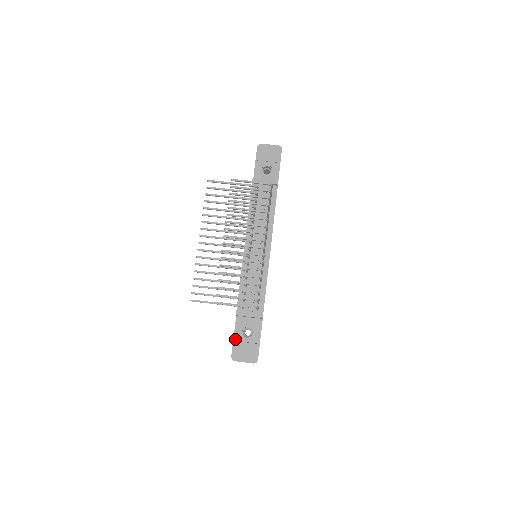
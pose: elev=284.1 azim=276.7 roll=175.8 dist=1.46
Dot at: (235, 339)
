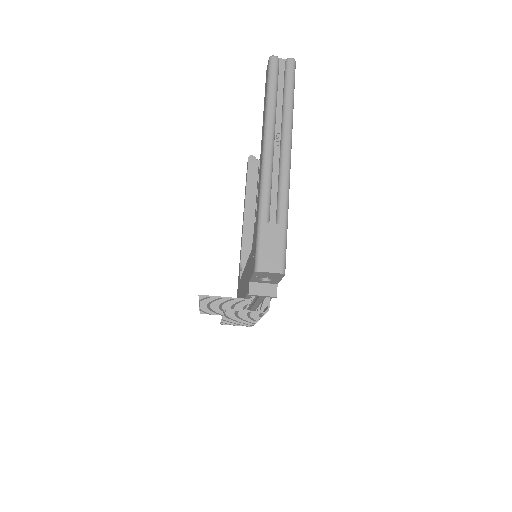
Dot at: occluded
